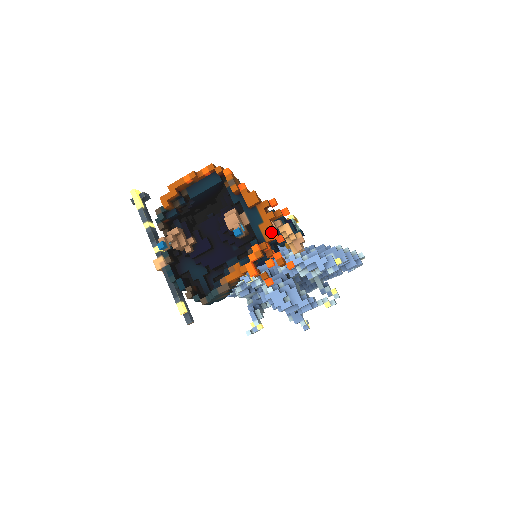
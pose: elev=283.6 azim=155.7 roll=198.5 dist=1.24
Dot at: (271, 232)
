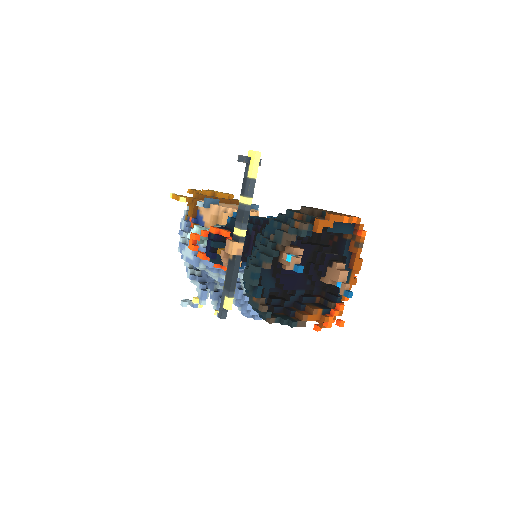
Dot at: occluded
